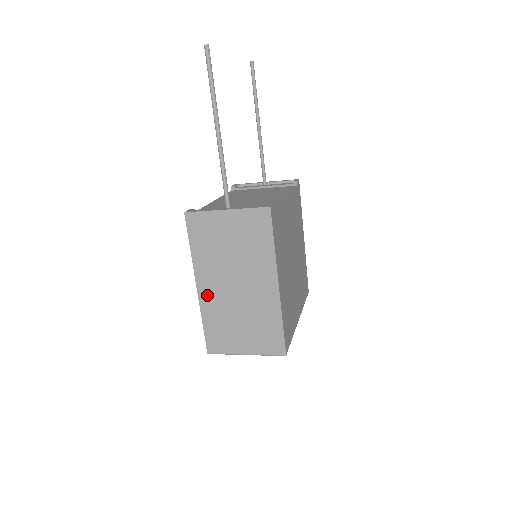
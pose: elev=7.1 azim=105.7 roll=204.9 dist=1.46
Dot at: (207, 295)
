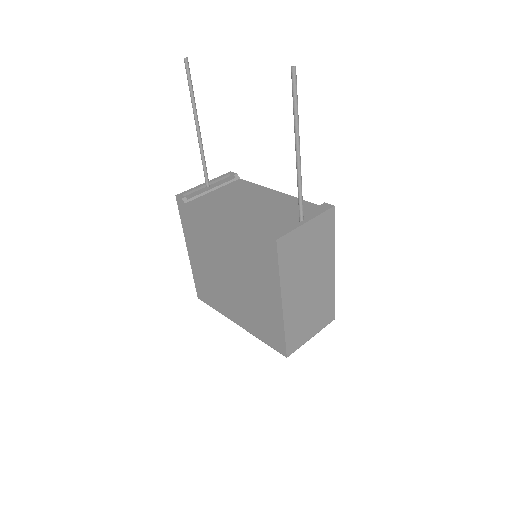
Dot at: (289, 307)
